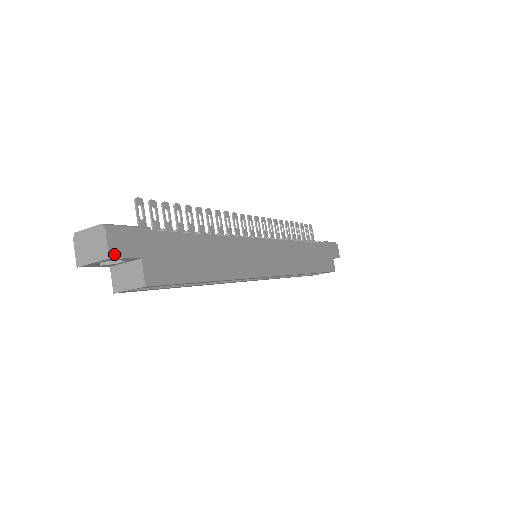
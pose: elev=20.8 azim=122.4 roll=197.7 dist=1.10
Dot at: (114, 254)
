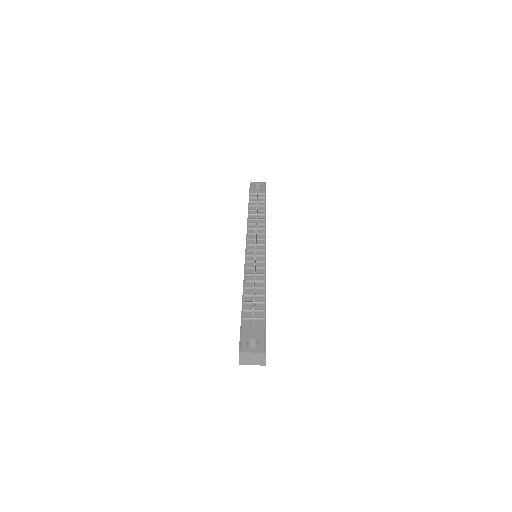
Dot at: occluded
